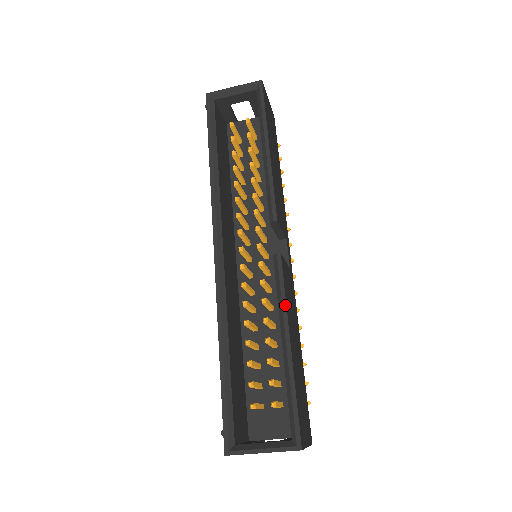
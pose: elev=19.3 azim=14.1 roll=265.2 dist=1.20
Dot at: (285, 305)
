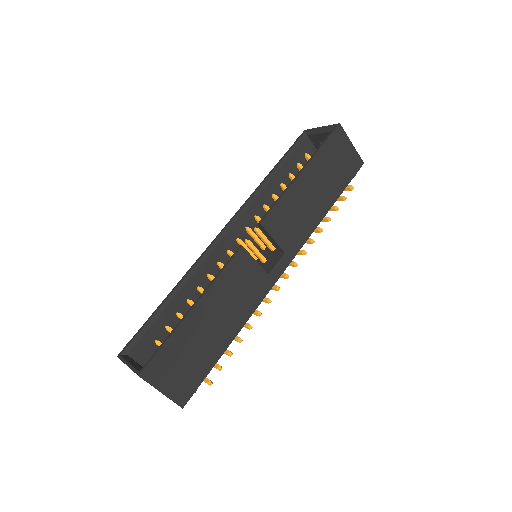
Dot at: (213, 281)
